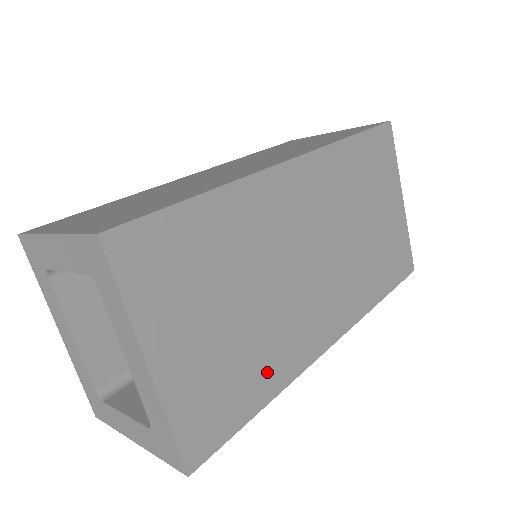
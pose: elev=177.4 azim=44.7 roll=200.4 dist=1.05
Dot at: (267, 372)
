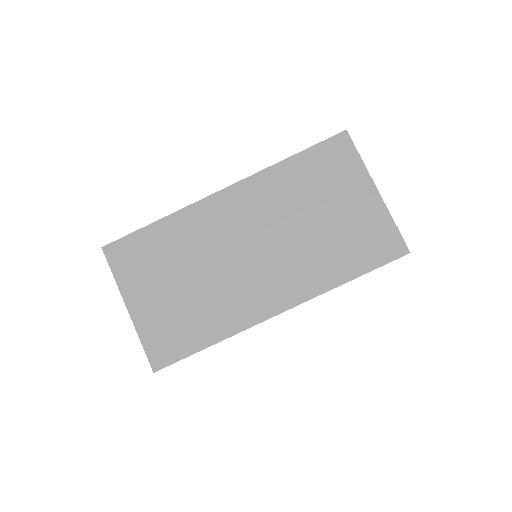
Dot at: (211, 324)
